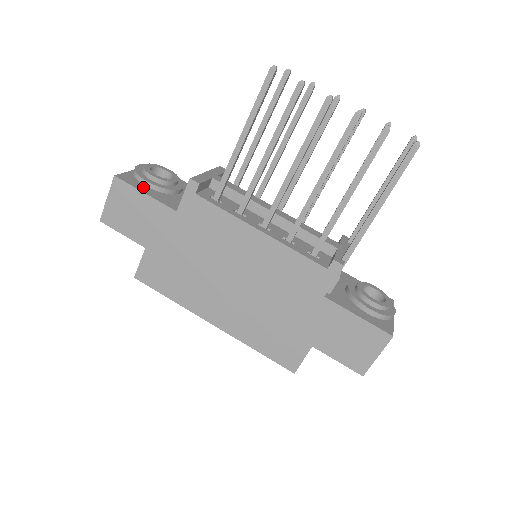
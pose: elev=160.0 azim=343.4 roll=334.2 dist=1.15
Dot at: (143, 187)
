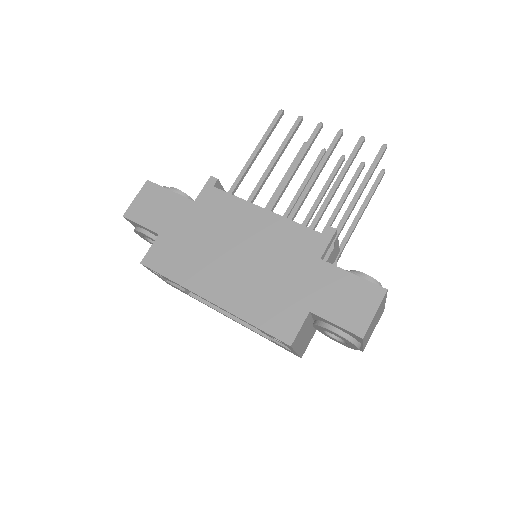
Dot at: occluded
